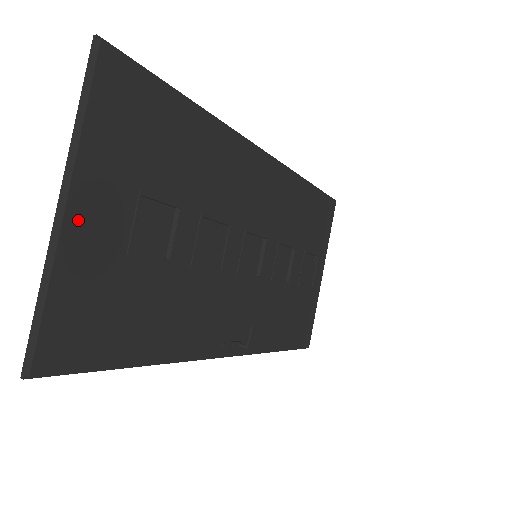
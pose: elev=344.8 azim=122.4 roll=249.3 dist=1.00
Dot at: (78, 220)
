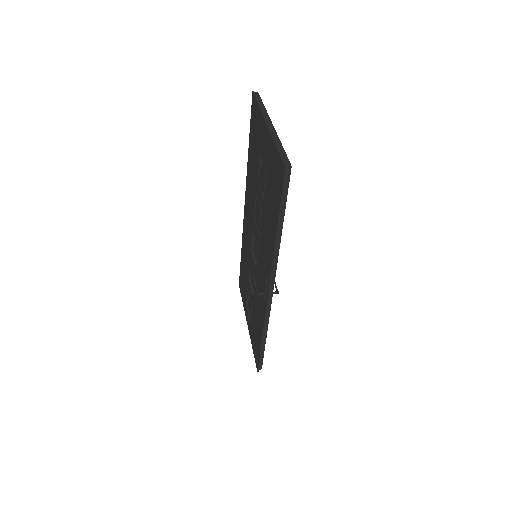
Dot at: occluded
